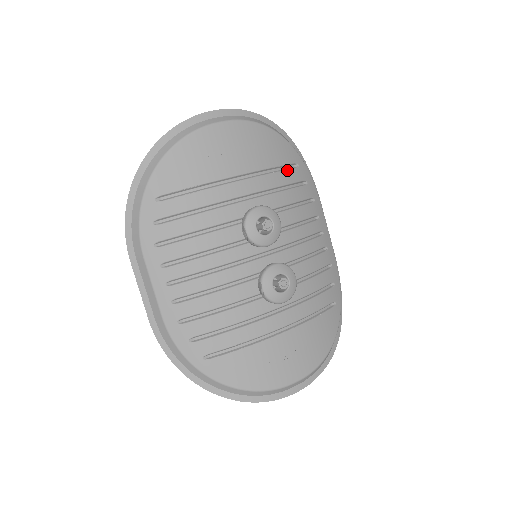
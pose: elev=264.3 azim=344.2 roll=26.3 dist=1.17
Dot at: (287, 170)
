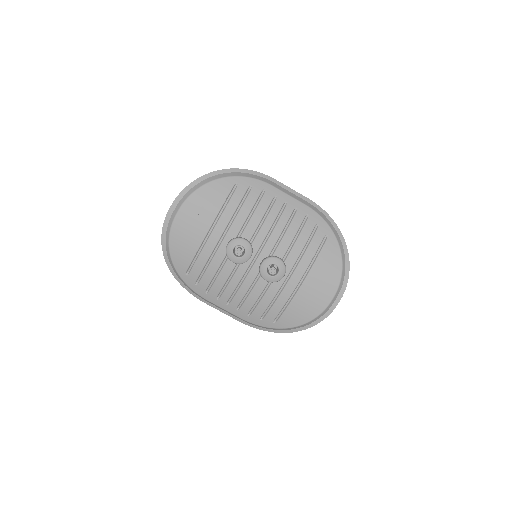
Dot at: (232, 196)
